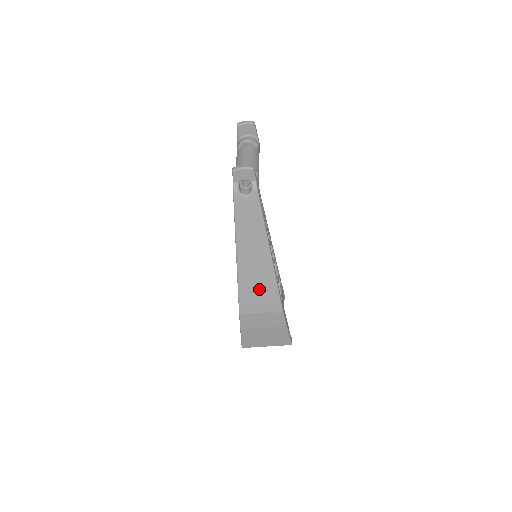
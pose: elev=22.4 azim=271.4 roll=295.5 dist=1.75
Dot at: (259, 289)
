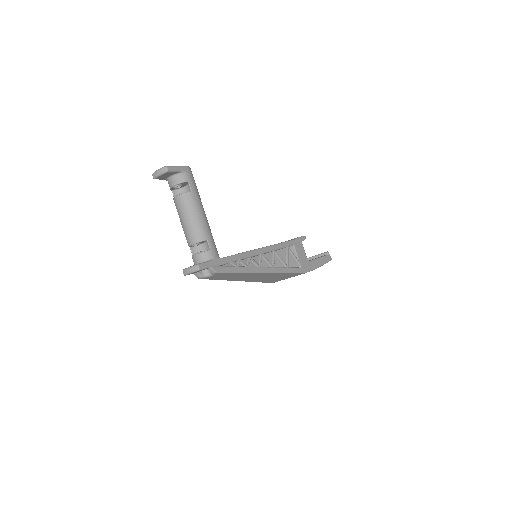
Dot at: (275, 277)
